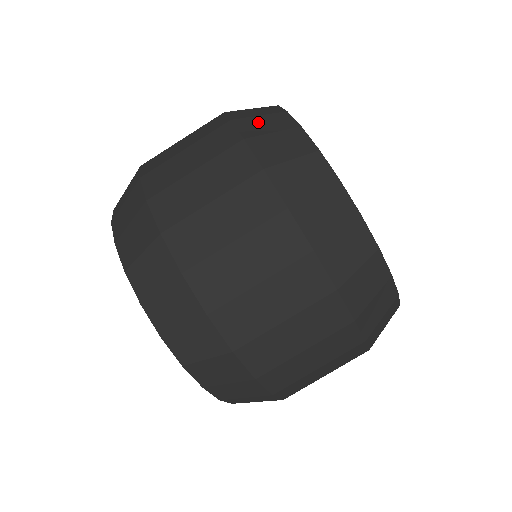
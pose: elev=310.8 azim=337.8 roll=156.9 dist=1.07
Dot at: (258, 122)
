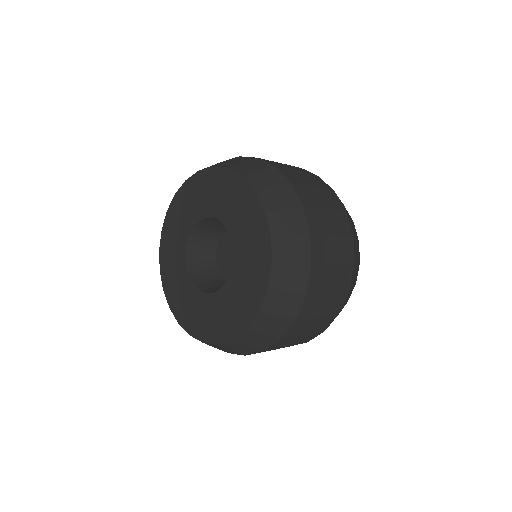
Dot at: occluded
